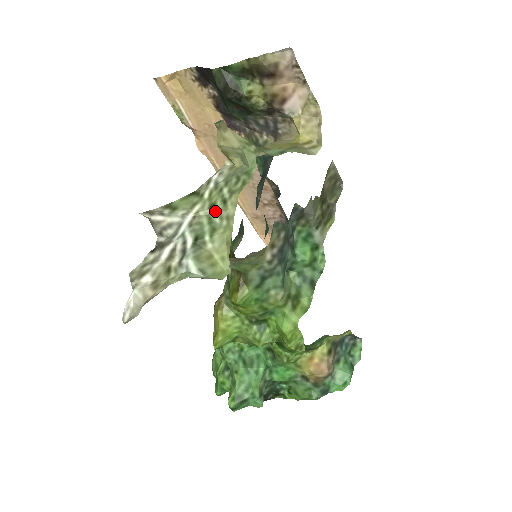
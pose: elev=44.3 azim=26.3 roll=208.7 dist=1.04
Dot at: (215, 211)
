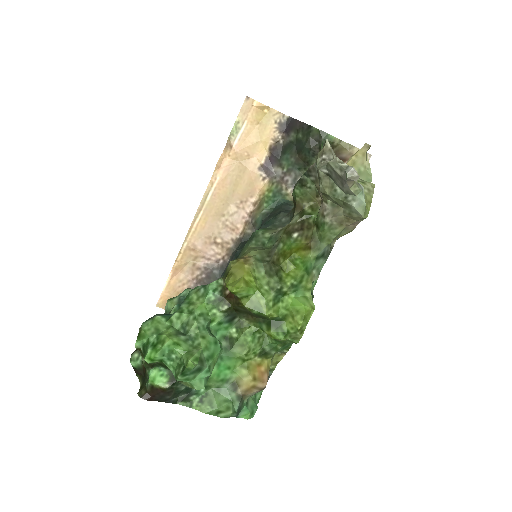
Dot at: (357, 181)
